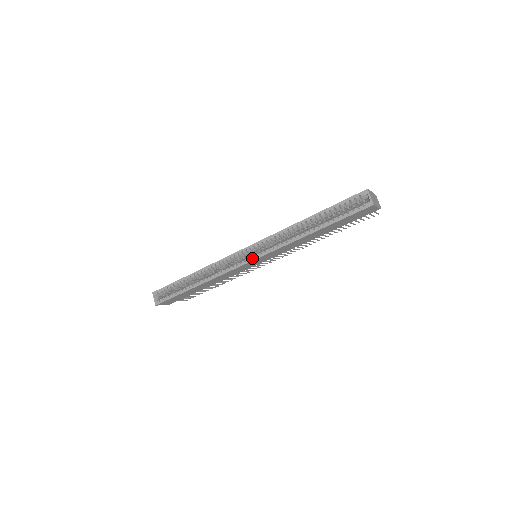
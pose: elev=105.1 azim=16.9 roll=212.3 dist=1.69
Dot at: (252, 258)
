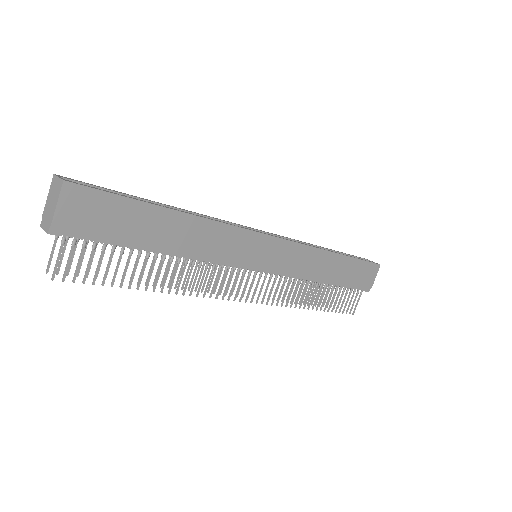
Dot at: occluded
